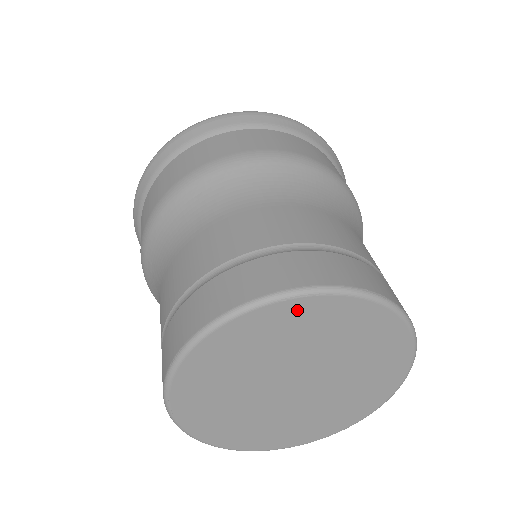
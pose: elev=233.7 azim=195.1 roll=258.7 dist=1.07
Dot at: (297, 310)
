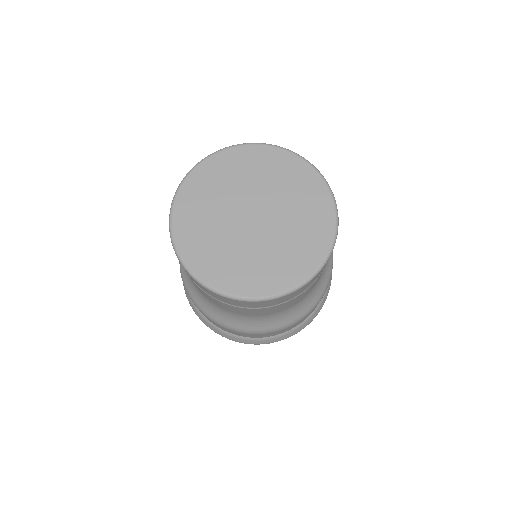
Dot at: (195, 181)
